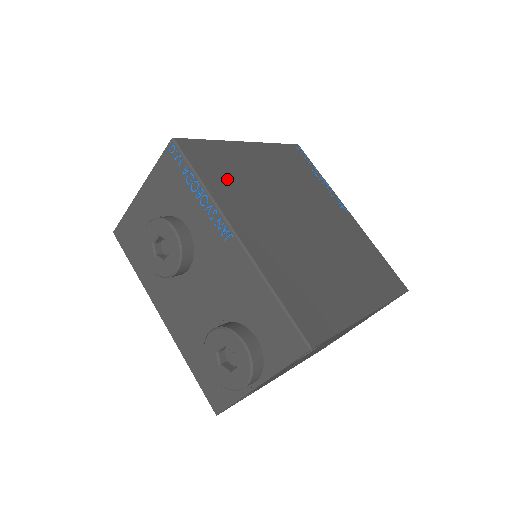
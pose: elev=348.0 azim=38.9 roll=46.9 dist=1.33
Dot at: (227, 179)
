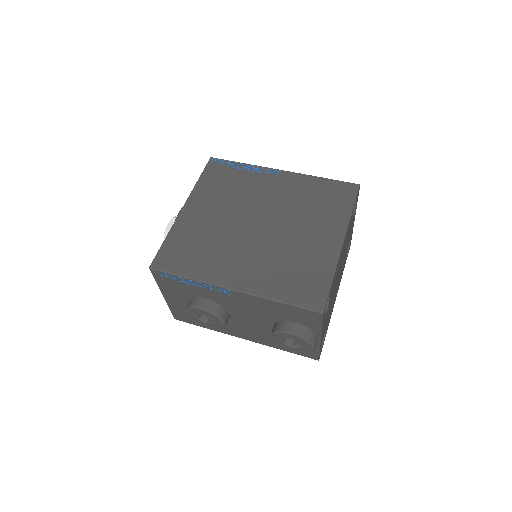
Dot at: (197, 255)
